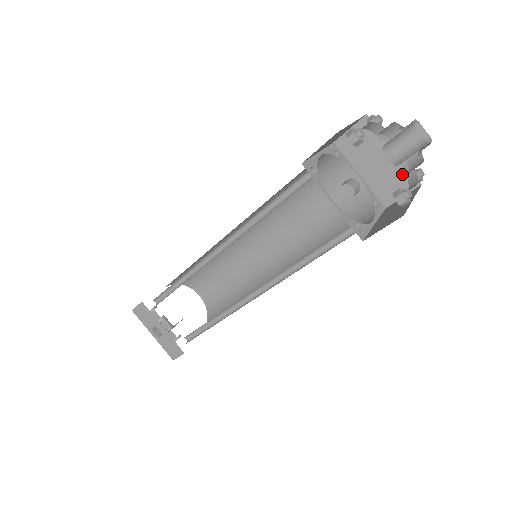
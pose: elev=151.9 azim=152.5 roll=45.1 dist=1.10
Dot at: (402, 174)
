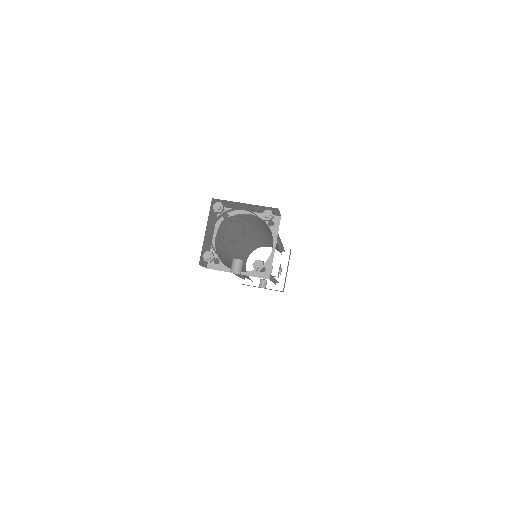
Dot at: (264, 208)
